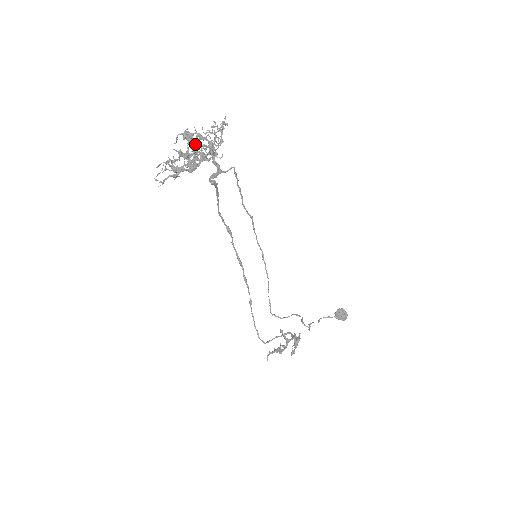
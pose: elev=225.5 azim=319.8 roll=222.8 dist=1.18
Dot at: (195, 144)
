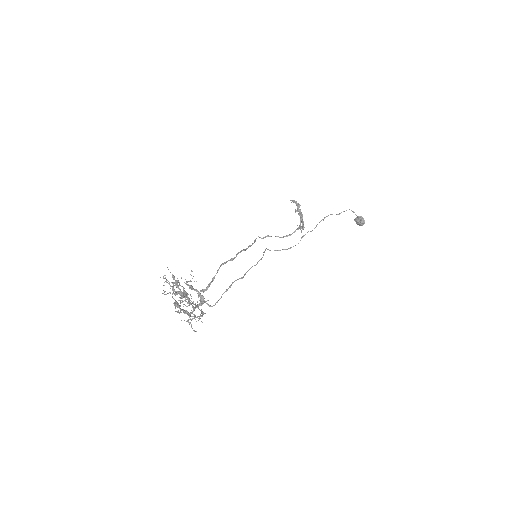
Dot at: (188, 294)
